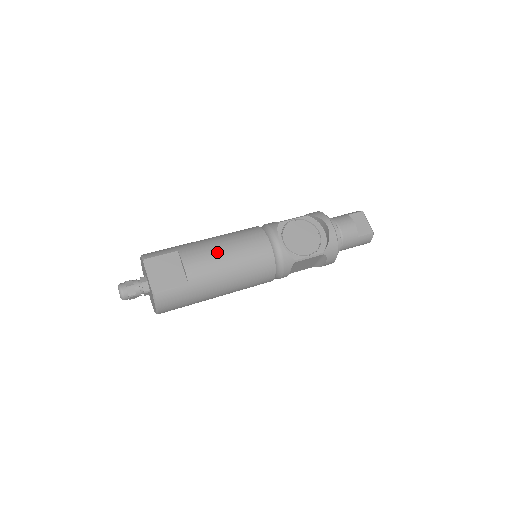
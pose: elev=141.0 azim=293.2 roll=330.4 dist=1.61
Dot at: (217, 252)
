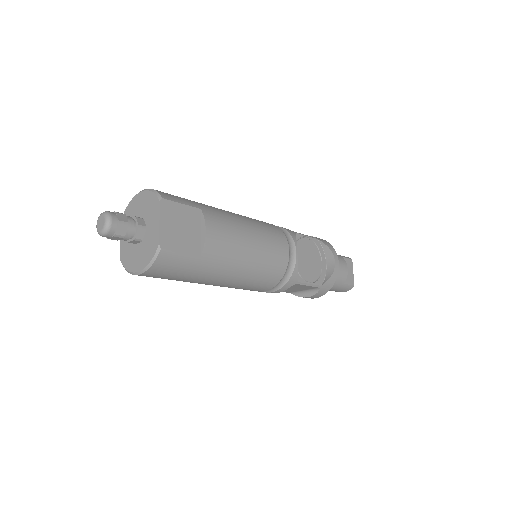
Dot at: (242, 234)
